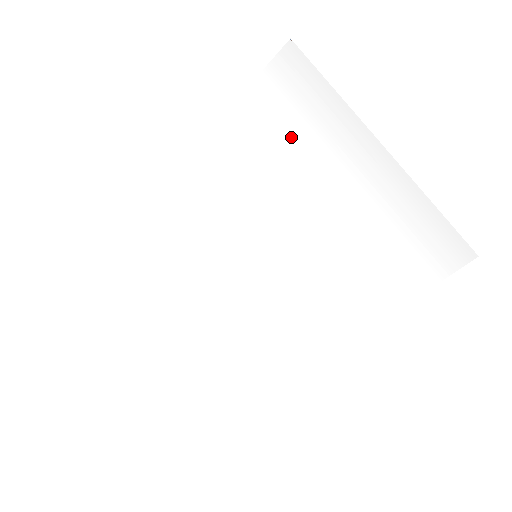
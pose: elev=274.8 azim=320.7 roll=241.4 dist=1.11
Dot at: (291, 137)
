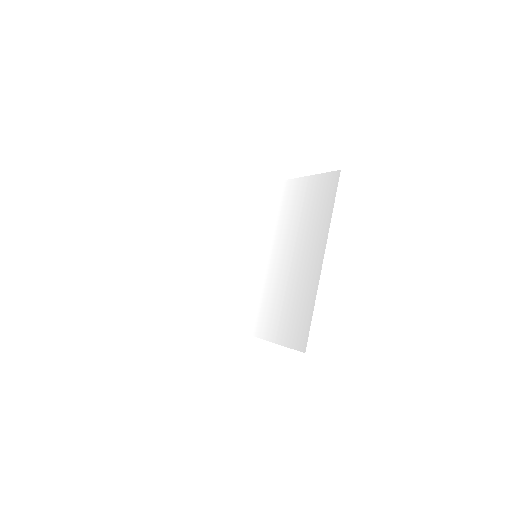
Dot at: (305, 216)
